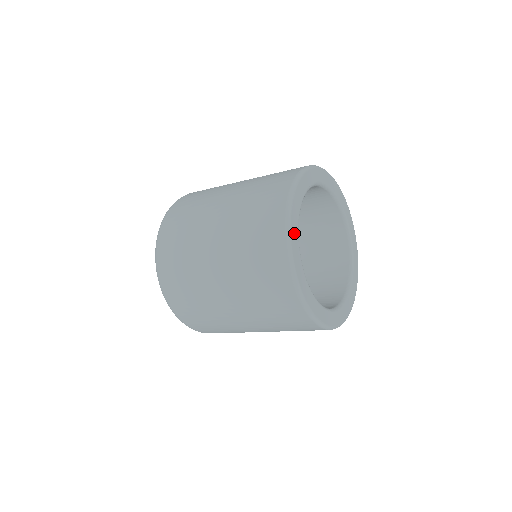
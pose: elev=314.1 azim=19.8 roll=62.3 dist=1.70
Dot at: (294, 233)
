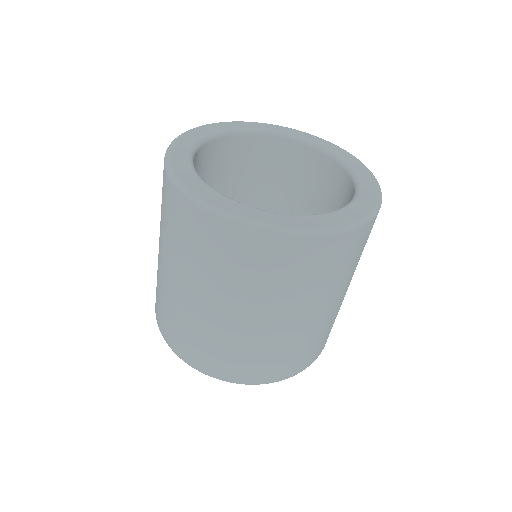
Dot at: (236, 209)
